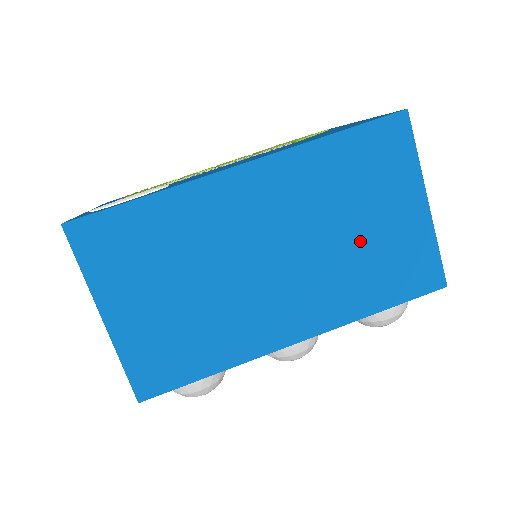
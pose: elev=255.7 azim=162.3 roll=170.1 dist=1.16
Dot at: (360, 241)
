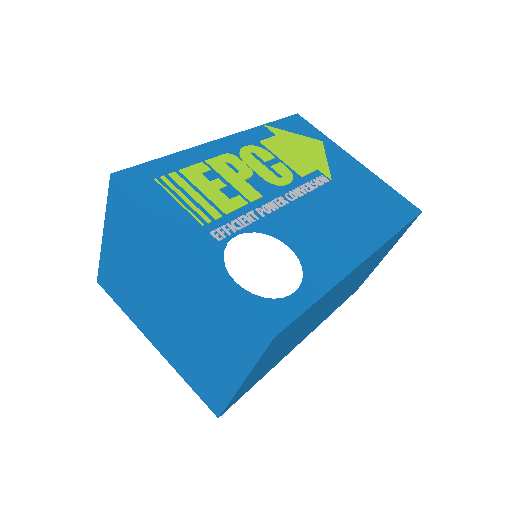
Dot at: (357, 282)
